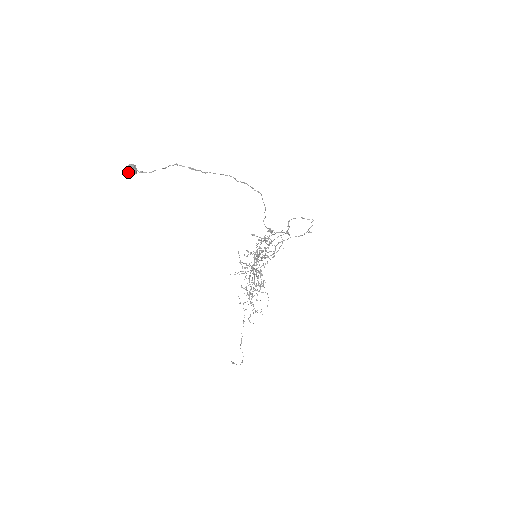
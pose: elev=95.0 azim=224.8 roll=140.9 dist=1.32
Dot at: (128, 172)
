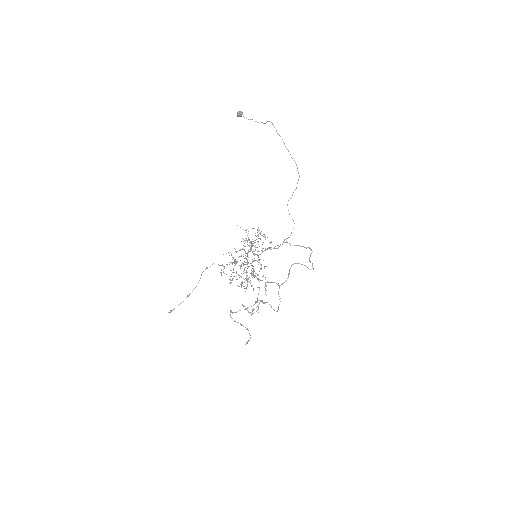
Dot at: (237, 113)
